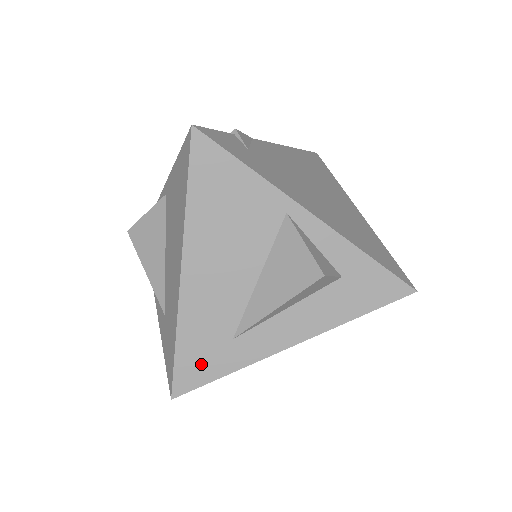
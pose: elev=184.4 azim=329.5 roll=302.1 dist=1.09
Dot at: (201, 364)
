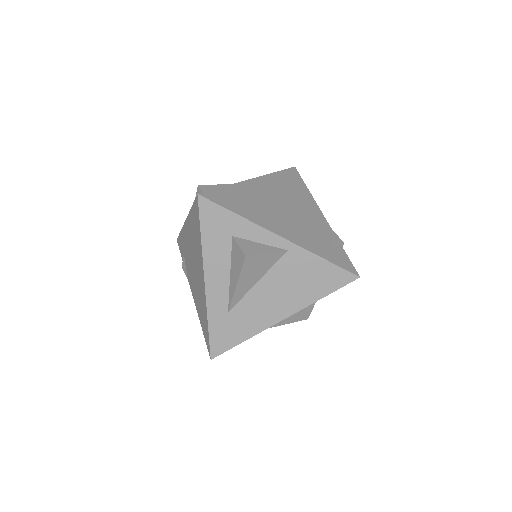
Dot at: occluded
